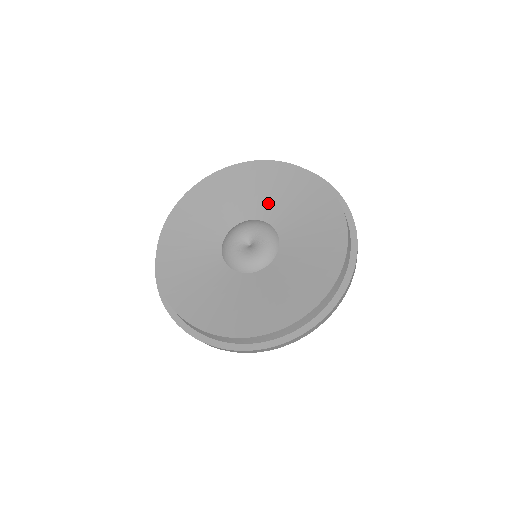
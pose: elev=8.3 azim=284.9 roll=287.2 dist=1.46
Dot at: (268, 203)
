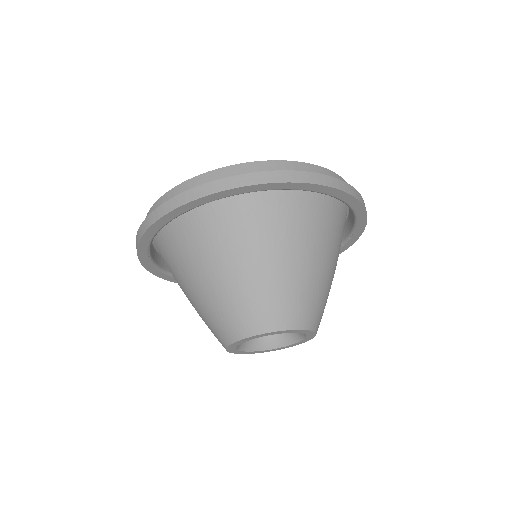
Dot at: occluded
